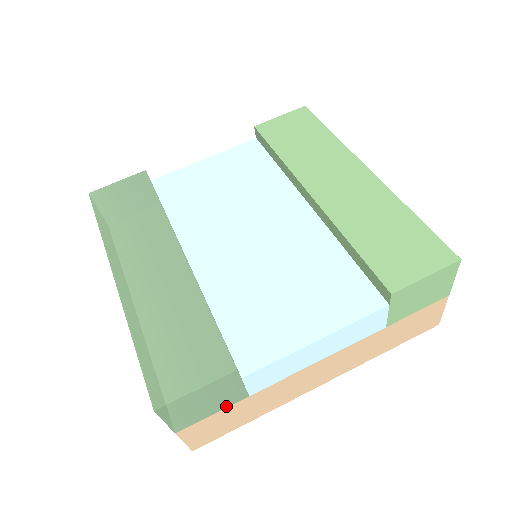
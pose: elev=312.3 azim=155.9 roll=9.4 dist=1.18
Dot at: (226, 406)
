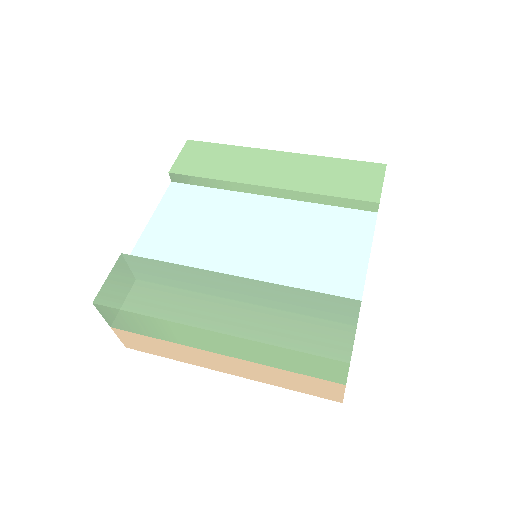
Dot at: occluded
